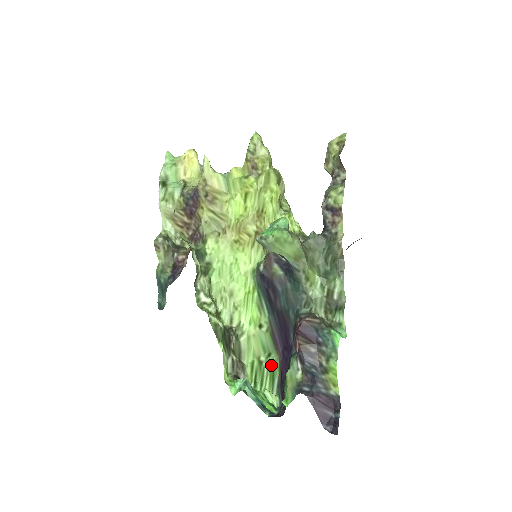
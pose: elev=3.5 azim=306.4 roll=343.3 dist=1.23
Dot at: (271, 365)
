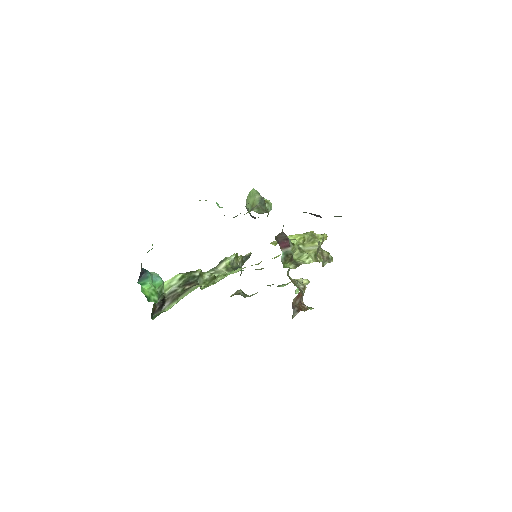
Dot at: occluded
